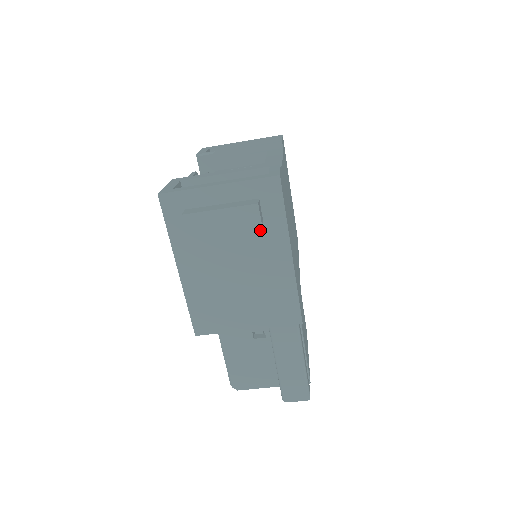
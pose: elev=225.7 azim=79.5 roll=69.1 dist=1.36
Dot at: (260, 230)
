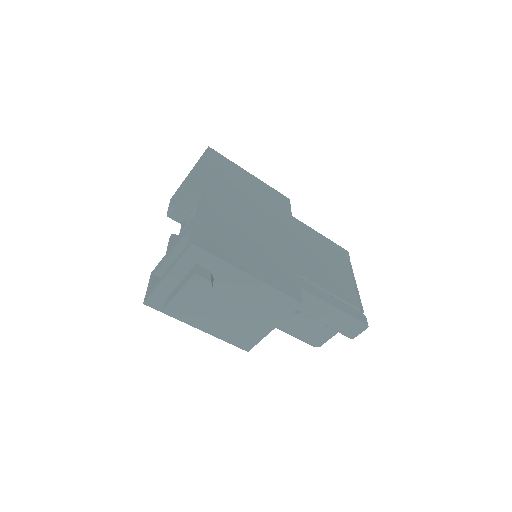
Dot at: (217, 278)
